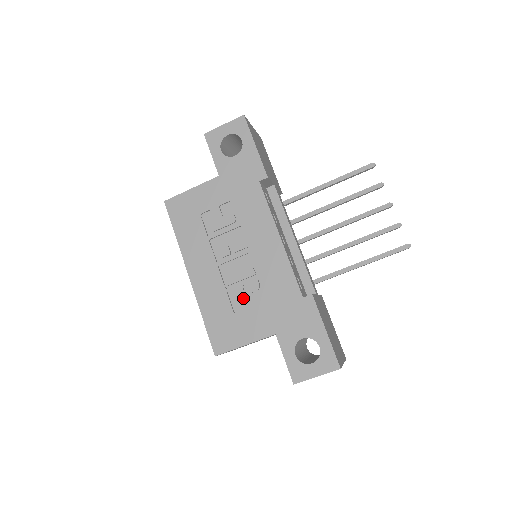
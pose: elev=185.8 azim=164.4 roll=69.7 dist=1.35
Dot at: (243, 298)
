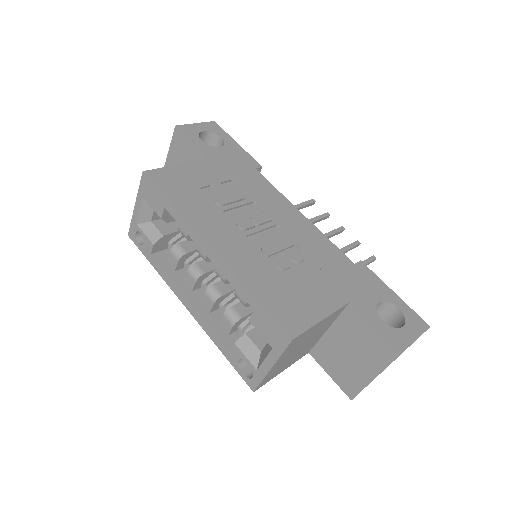
Dot at: (291, 269)
